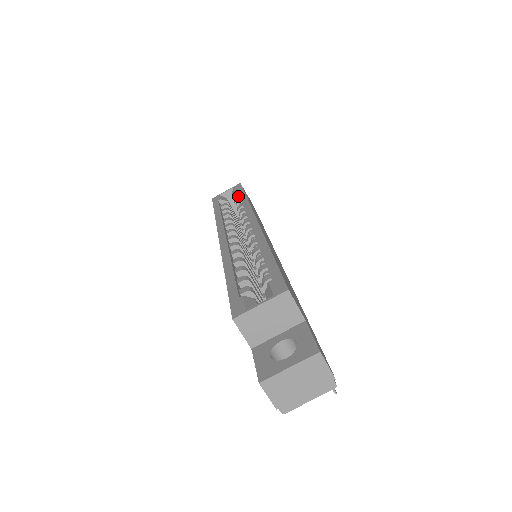
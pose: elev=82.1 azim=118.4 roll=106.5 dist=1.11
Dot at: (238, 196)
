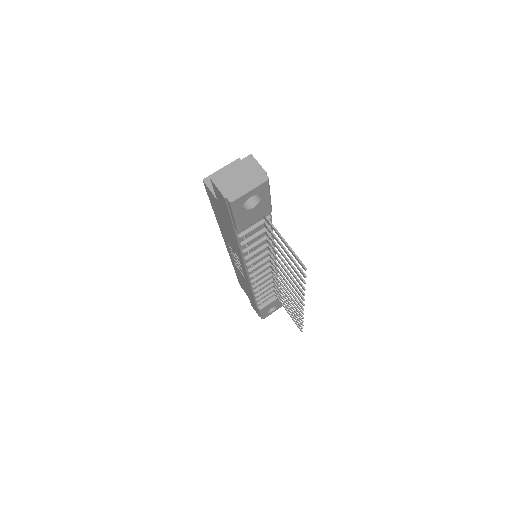
Dot at: occluded
